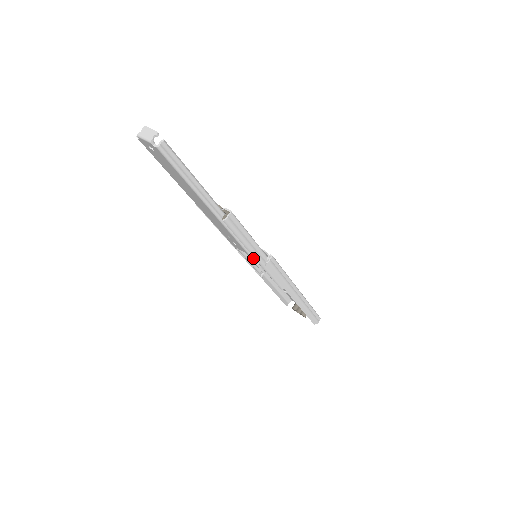
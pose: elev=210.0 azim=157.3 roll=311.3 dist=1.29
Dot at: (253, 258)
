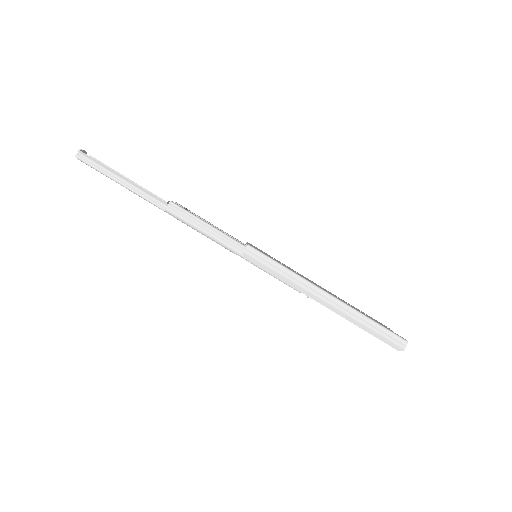
Dot at: (234, 253)
